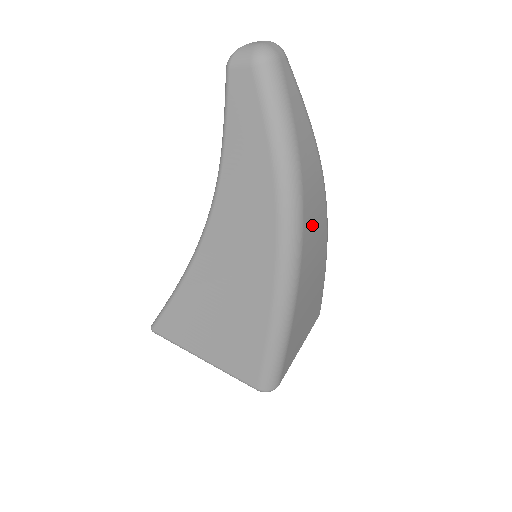
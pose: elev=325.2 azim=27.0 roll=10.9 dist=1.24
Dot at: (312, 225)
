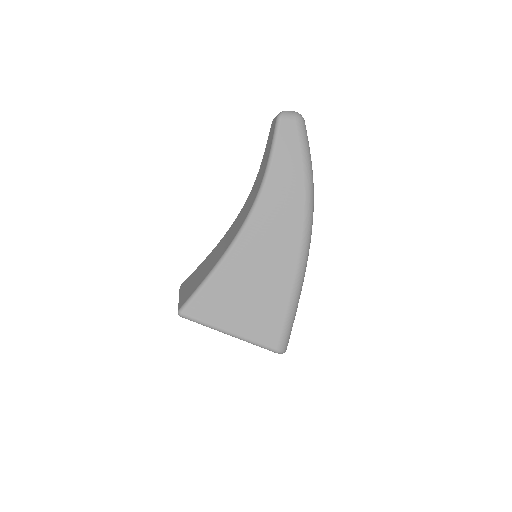
Dot at: occluded
